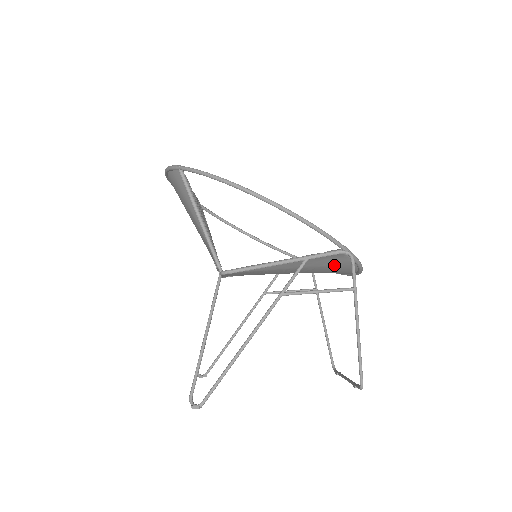
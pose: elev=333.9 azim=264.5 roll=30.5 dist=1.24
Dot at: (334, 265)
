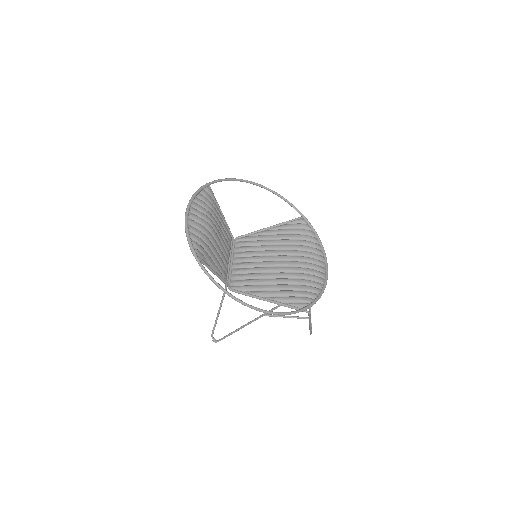
Dot at: occluded
